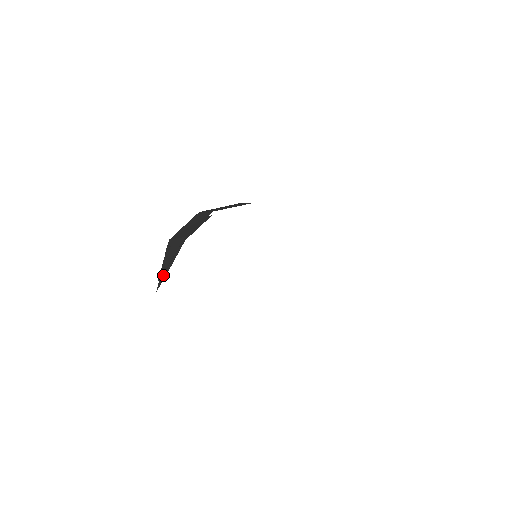
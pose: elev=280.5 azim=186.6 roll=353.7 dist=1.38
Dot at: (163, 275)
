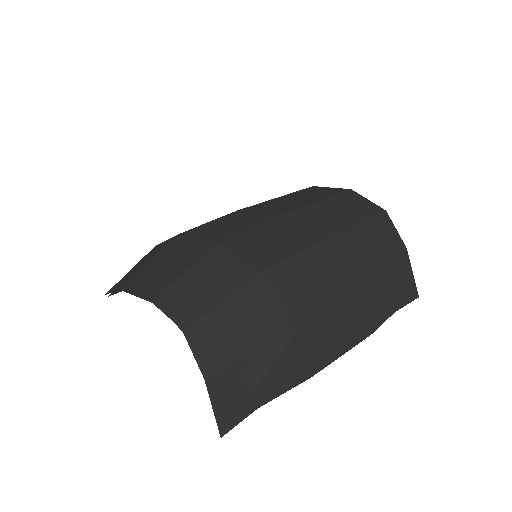
Dot at: occluded
